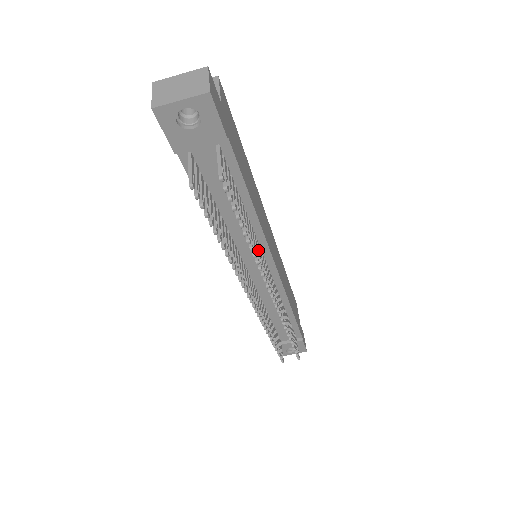
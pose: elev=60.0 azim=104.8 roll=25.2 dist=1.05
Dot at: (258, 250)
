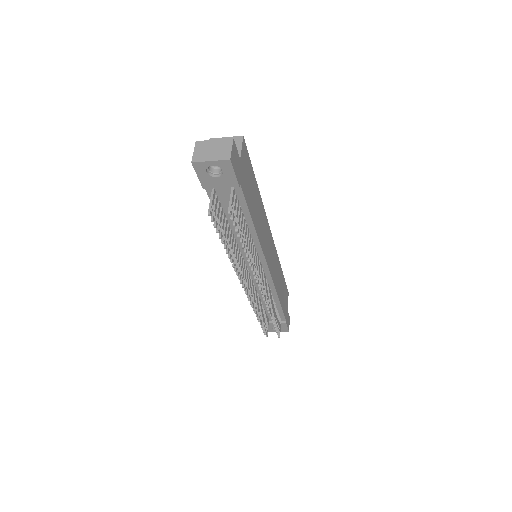
Dot at: (254, 256)
